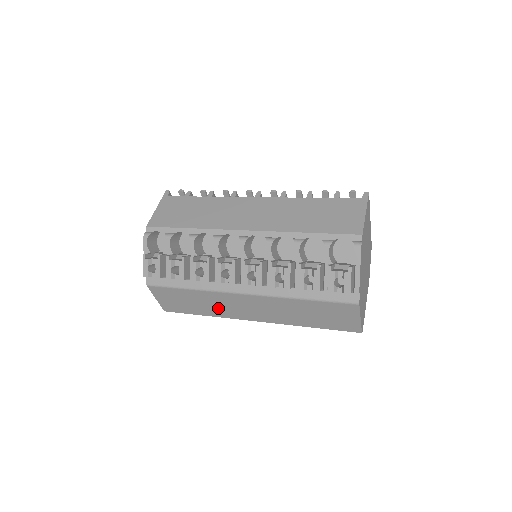
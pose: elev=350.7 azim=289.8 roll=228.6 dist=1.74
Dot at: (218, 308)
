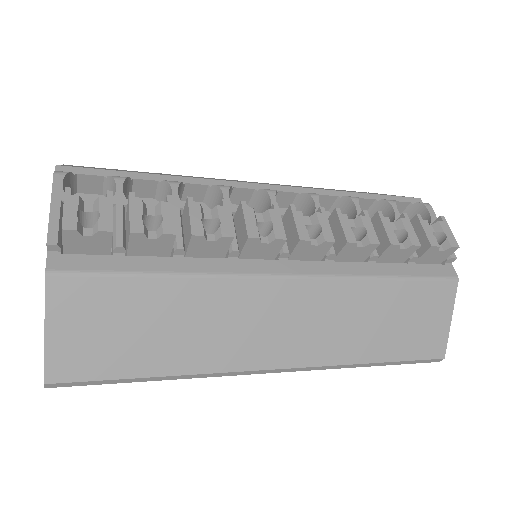
Dot at: (210, 338)
